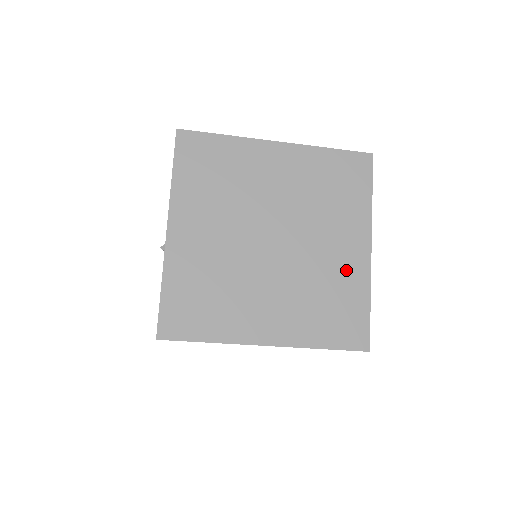
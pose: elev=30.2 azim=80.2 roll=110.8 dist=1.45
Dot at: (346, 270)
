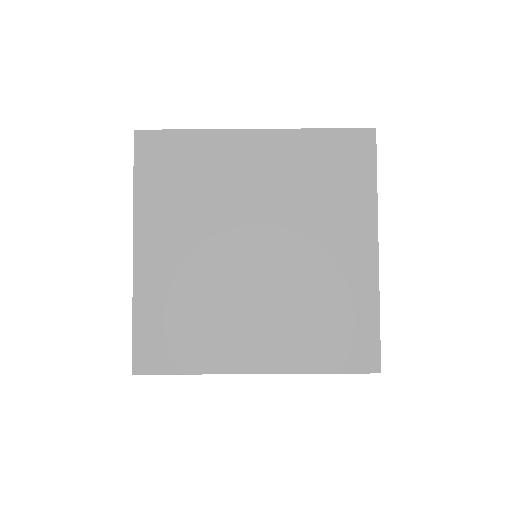
Dot at: occluded
